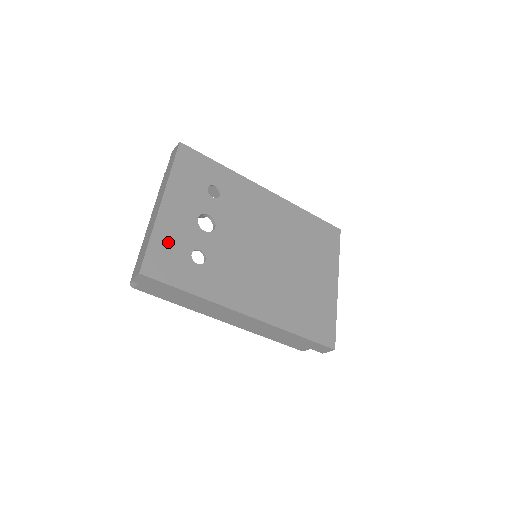
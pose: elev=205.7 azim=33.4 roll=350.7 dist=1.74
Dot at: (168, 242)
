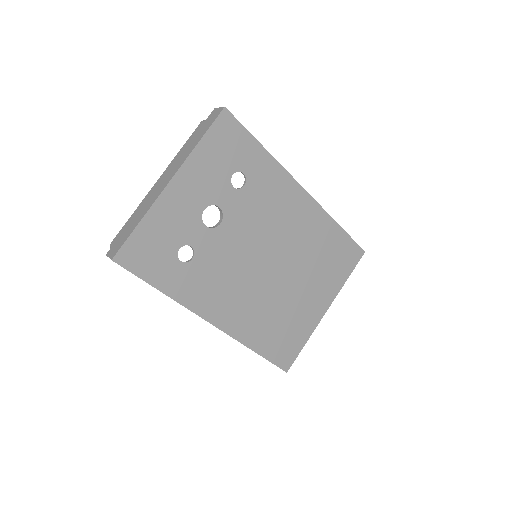
Dot at: (158, 231)
